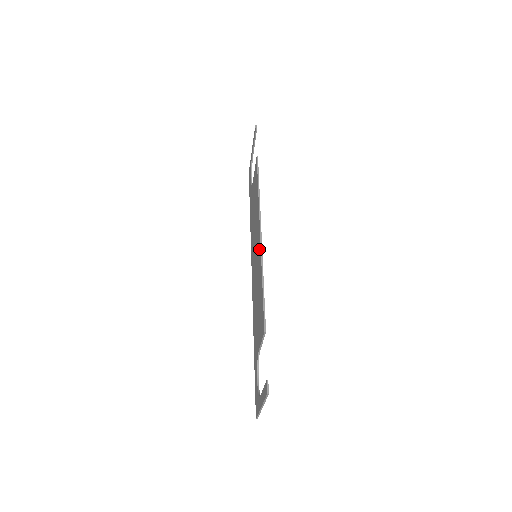
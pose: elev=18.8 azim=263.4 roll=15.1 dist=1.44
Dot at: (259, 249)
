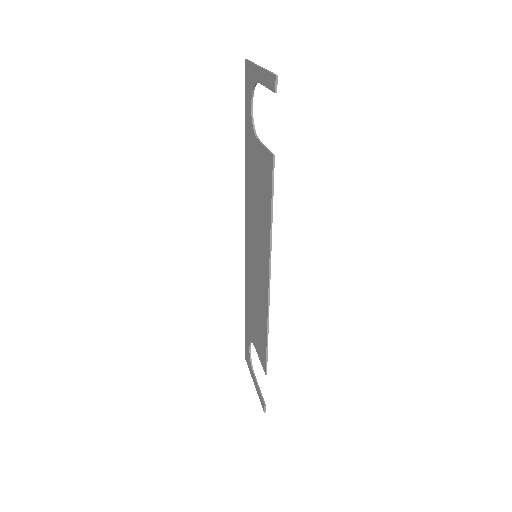
Dot at: (265, 290)
